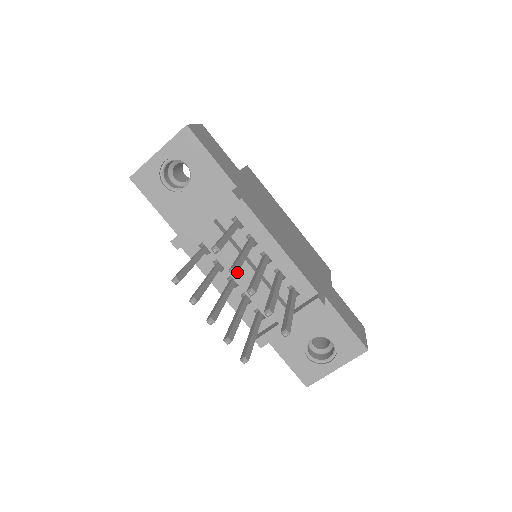
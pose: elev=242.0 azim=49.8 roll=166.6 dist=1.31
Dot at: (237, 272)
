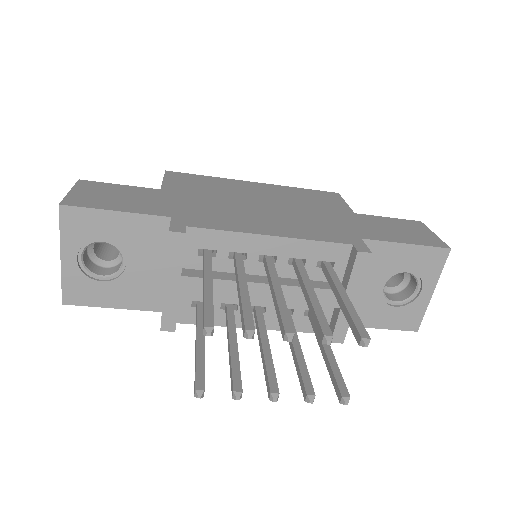
Dot at: (254, 332)
